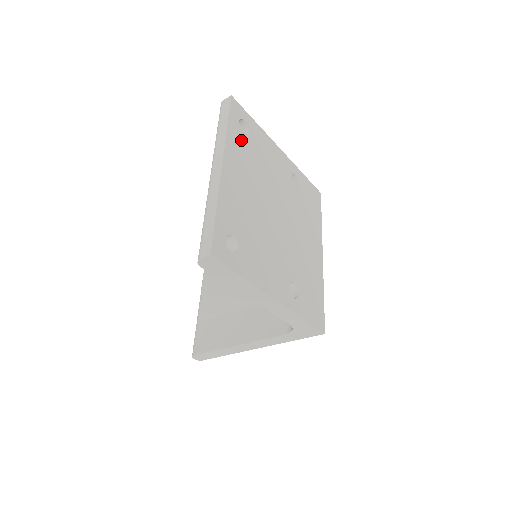
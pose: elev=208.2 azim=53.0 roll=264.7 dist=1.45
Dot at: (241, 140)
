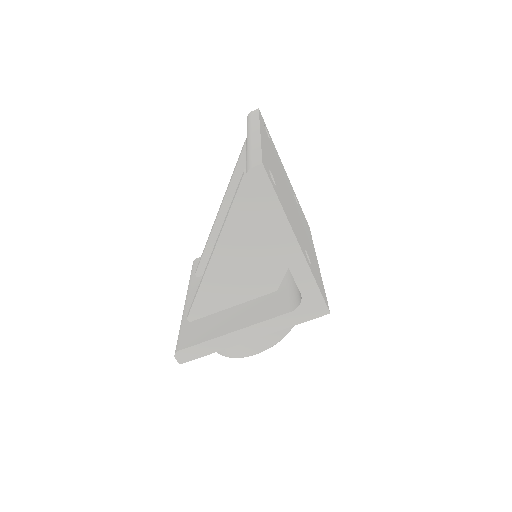
Dot at: occluded
